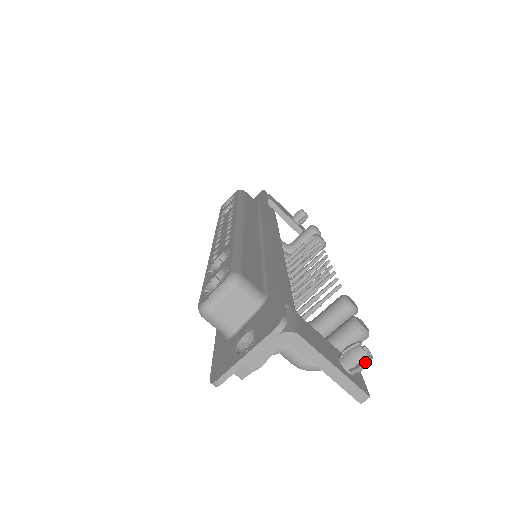
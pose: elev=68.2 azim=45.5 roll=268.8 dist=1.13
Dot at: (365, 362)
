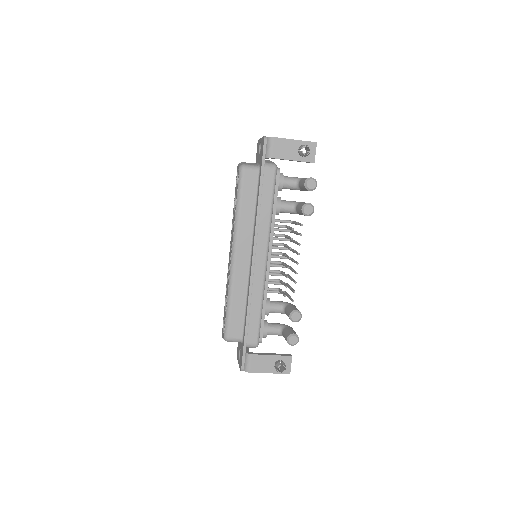
Dot at: (282, 372)
